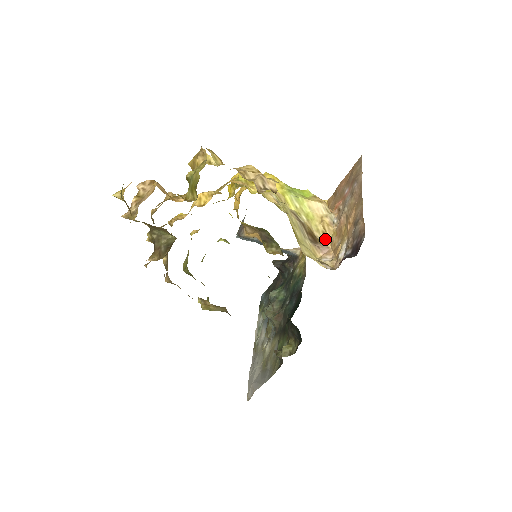
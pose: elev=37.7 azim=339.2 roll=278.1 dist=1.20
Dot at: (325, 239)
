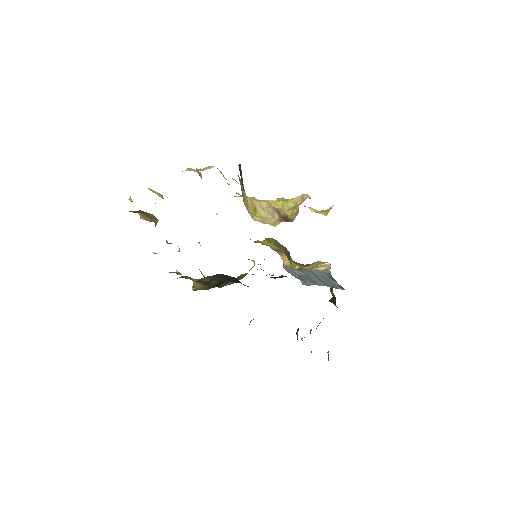
Dot at: (295, 217)
